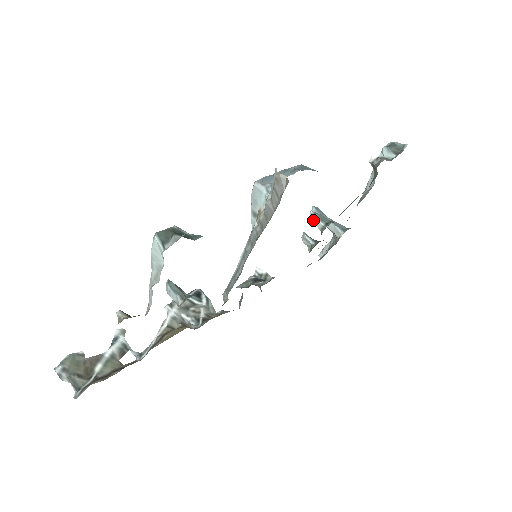
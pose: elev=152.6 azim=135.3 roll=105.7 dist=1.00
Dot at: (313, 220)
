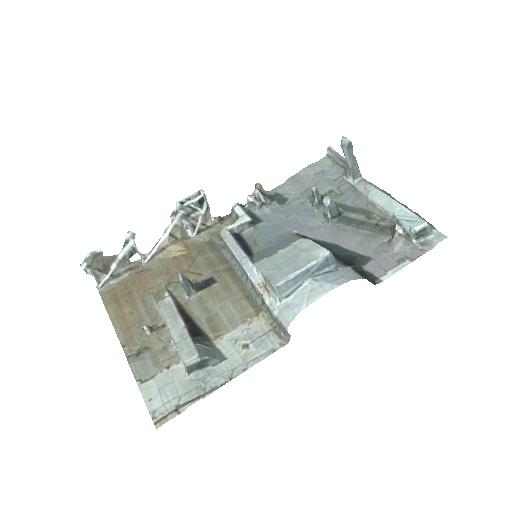
Dot at: (325, 207)
